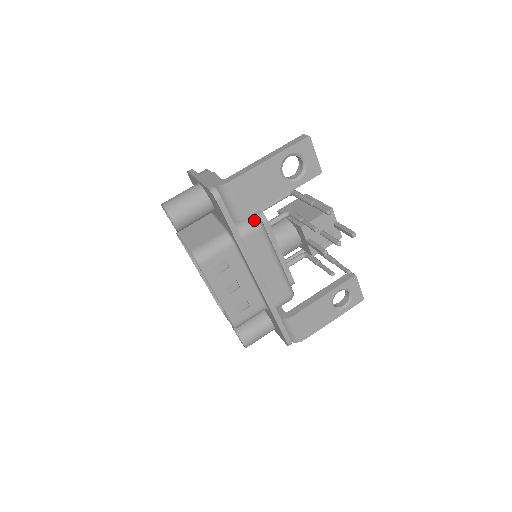
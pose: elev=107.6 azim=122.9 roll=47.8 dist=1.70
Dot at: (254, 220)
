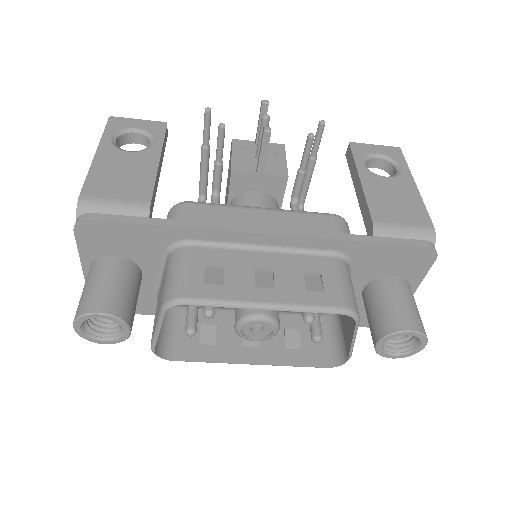
Dot at: (173, 208)
